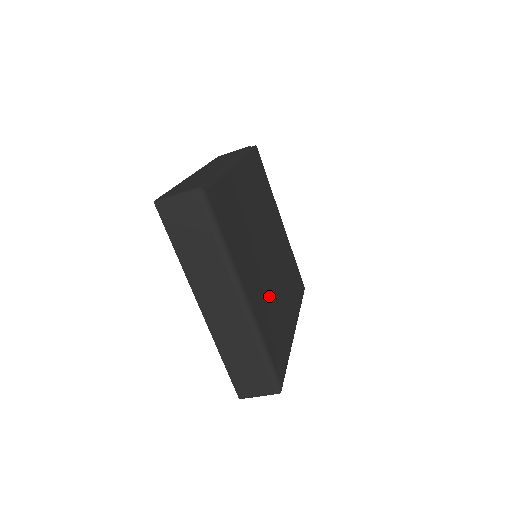
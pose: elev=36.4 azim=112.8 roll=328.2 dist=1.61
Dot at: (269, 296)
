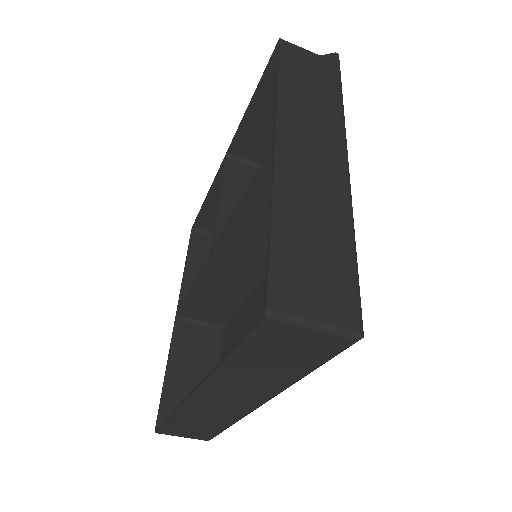
Dot at: occluded
